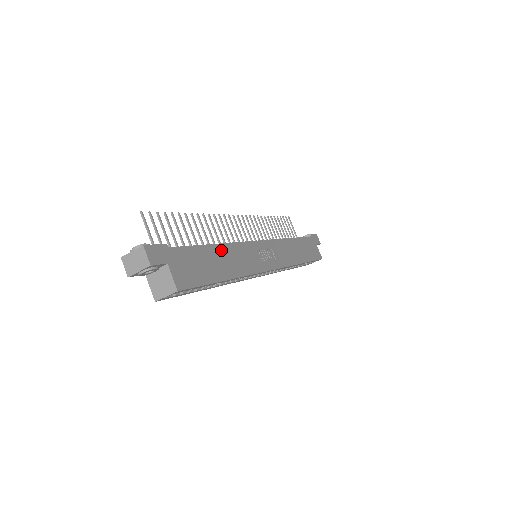
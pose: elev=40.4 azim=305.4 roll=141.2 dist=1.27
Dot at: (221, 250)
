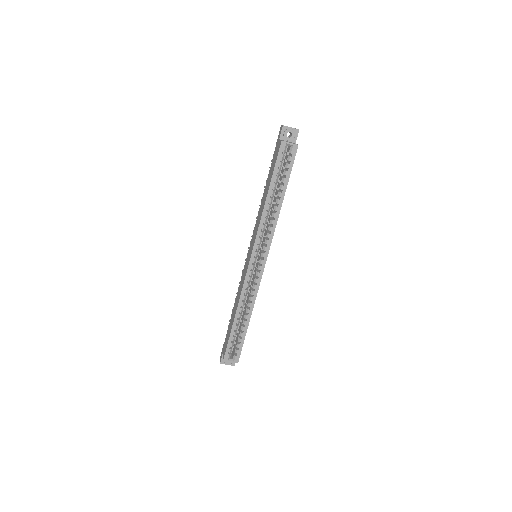
Dot at: occluded
